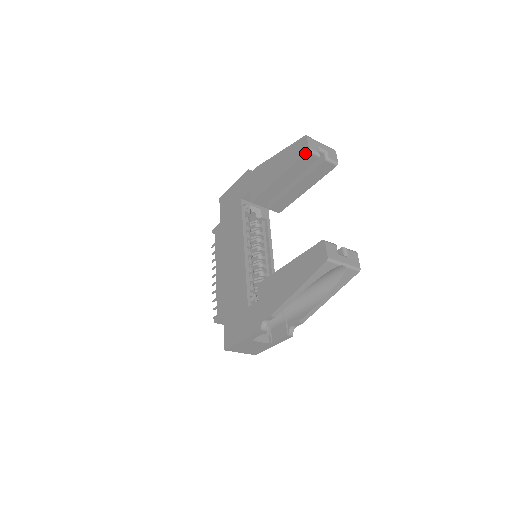
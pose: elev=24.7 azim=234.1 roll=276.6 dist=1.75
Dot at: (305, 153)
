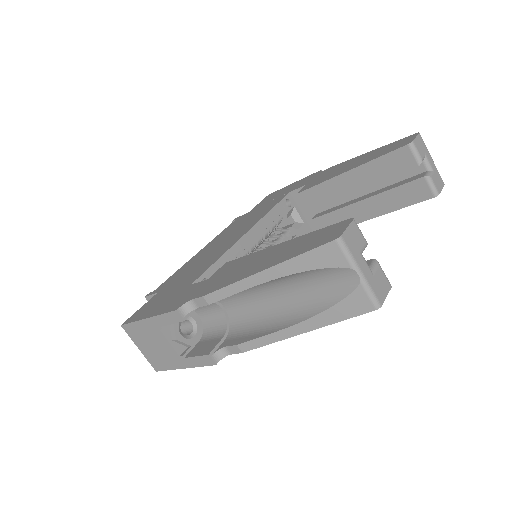
Dot at: (403, 145)
